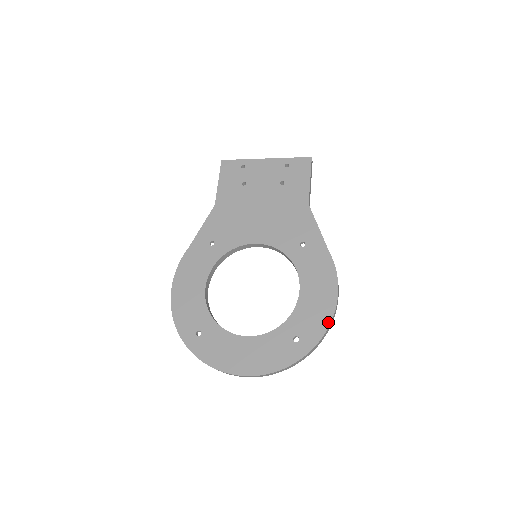
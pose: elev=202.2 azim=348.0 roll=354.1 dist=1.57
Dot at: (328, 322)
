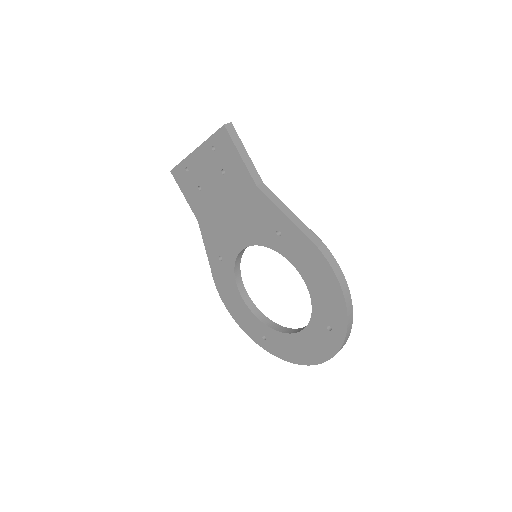
Dot at: (344, 307)
